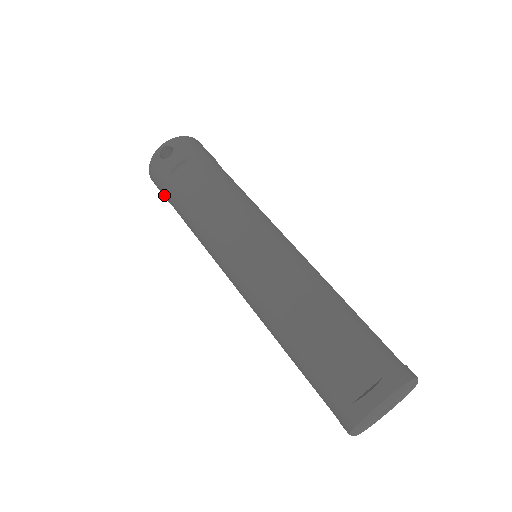
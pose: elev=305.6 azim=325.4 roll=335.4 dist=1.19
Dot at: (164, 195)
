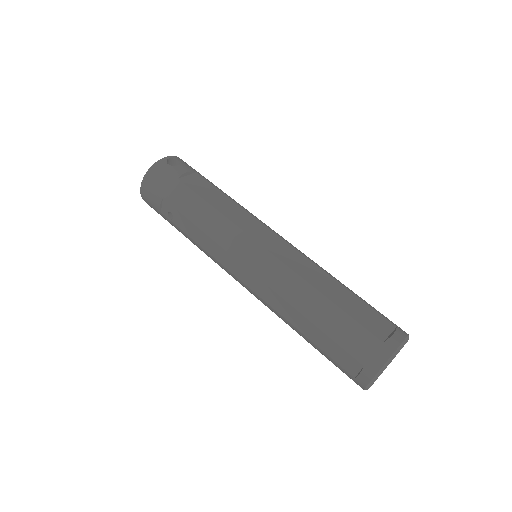
Dot at: (161, 195)
